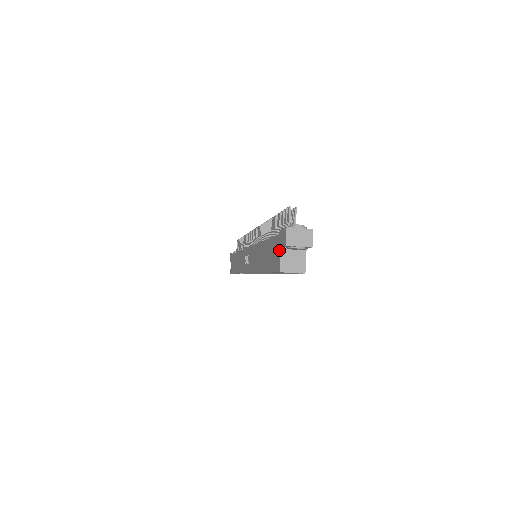
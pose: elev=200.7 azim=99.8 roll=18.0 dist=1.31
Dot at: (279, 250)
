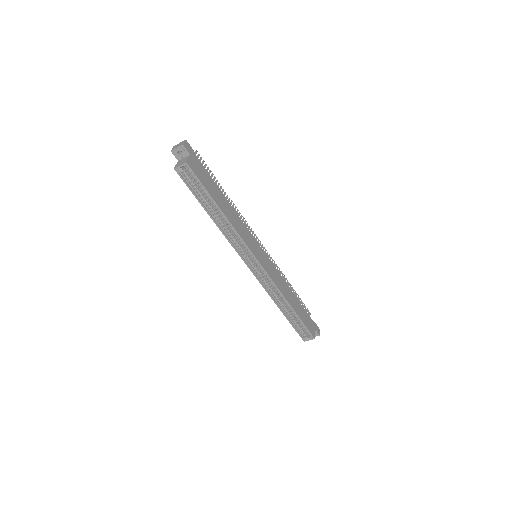
Dot at: occluded
